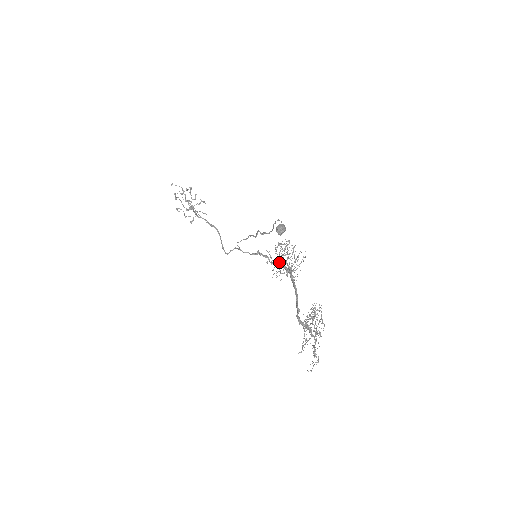
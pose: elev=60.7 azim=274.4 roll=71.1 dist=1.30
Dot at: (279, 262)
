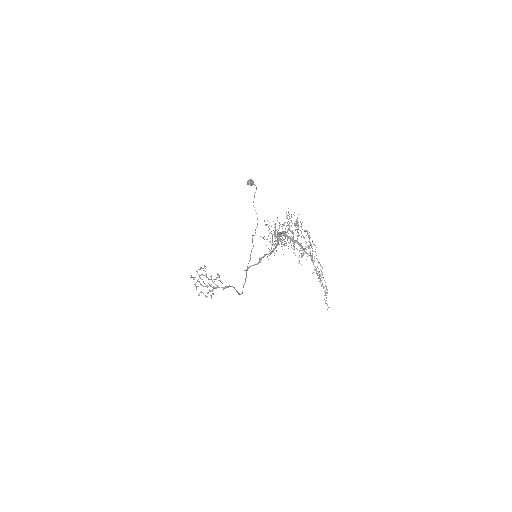
Dot at: occluded
